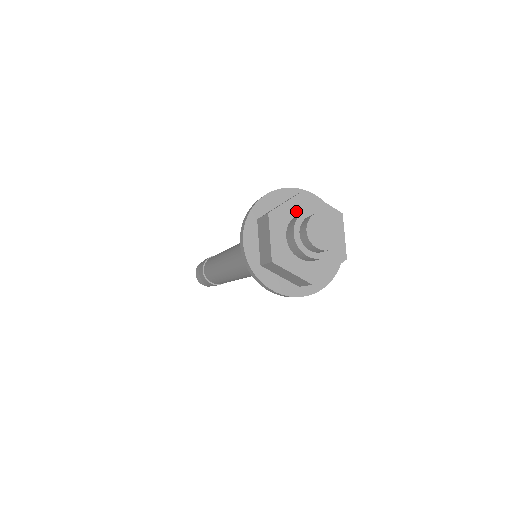
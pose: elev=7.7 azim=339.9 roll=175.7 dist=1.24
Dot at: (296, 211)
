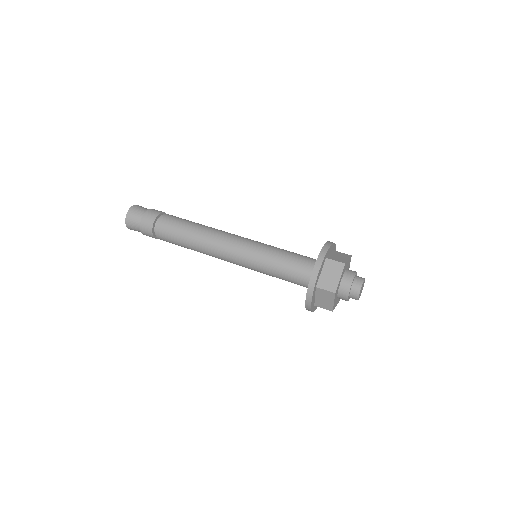
Dot at: occluded
